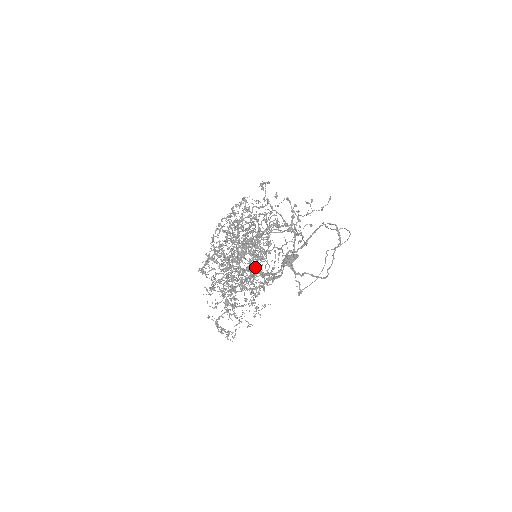
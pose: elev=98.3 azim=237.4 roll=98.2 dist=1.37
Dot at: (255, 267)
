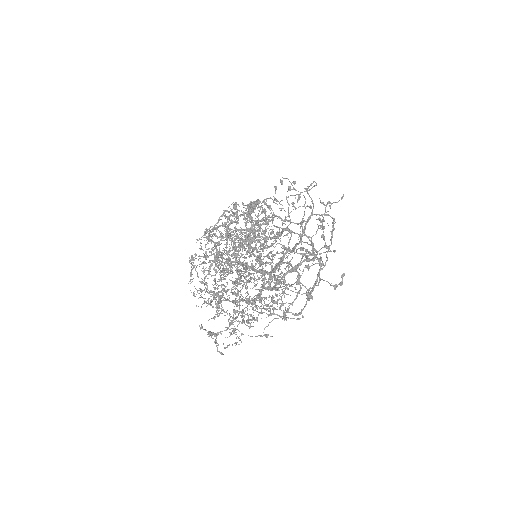
Dot at: occluded
